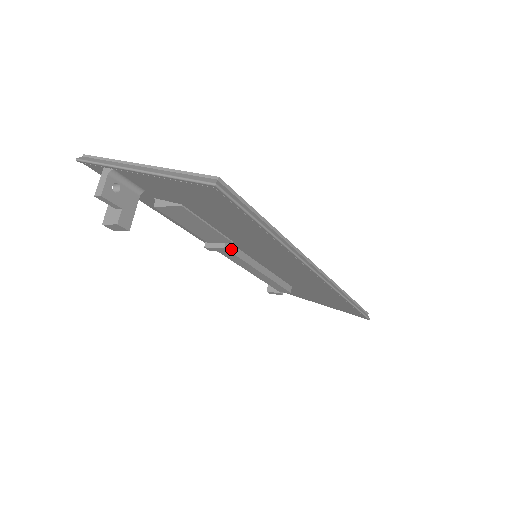
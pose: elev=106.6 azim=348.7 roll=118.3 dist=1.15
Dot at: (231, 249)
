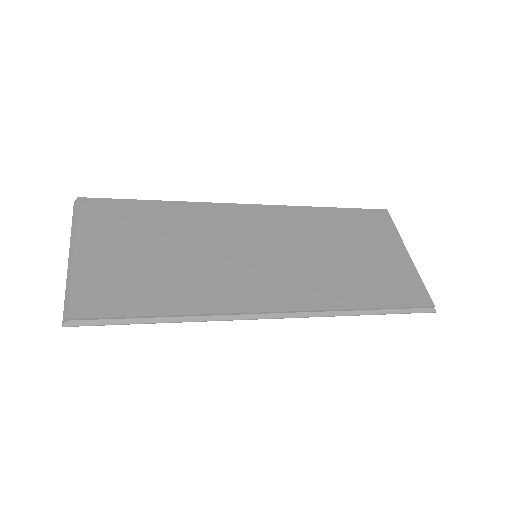
Dot at: occluded
